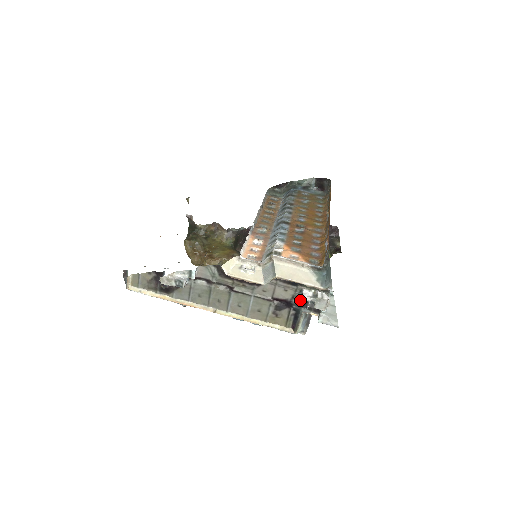
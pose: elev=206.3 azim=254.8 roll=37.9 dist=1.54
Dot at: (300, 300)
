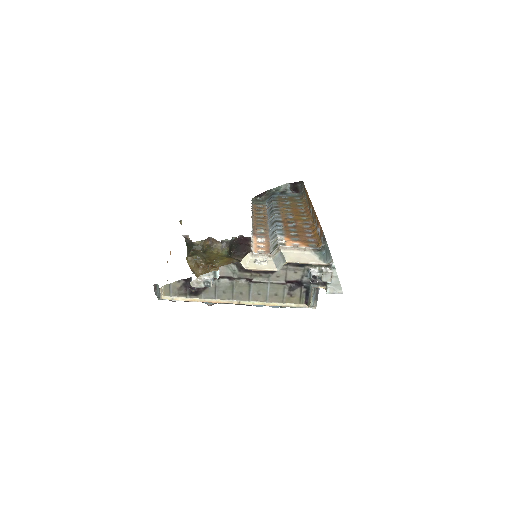
Dot at: (309, 278)
